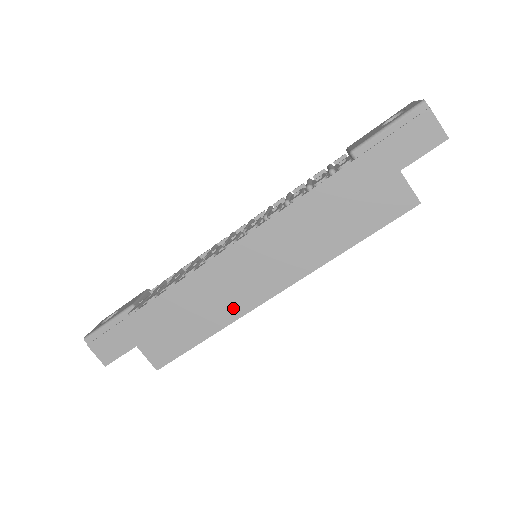
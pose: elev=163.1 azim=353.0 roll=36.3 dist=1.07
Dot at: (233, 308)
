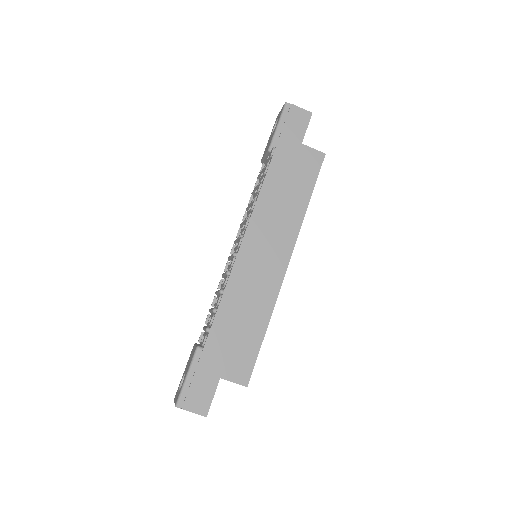
Dot at: (268, 294)
